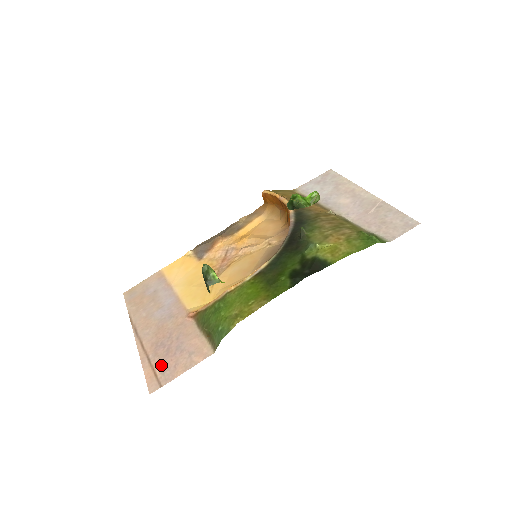
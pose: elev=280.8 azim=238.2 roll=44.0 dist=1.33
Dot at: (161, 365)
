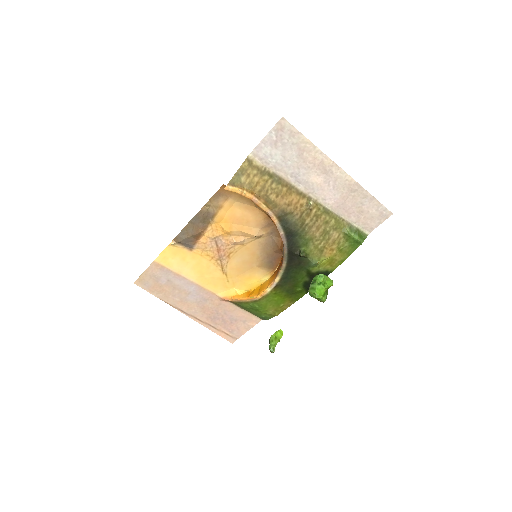
Dot at: (226, 329)
